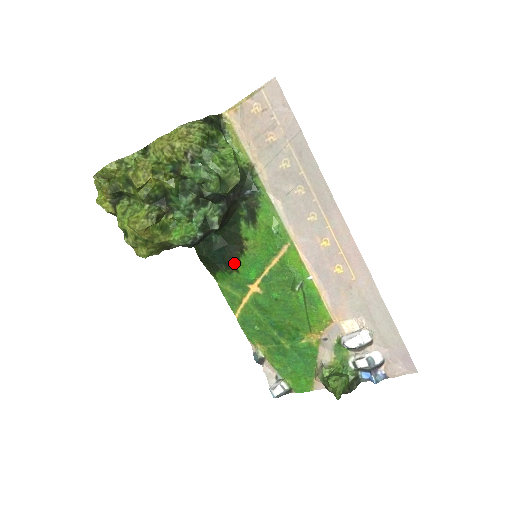
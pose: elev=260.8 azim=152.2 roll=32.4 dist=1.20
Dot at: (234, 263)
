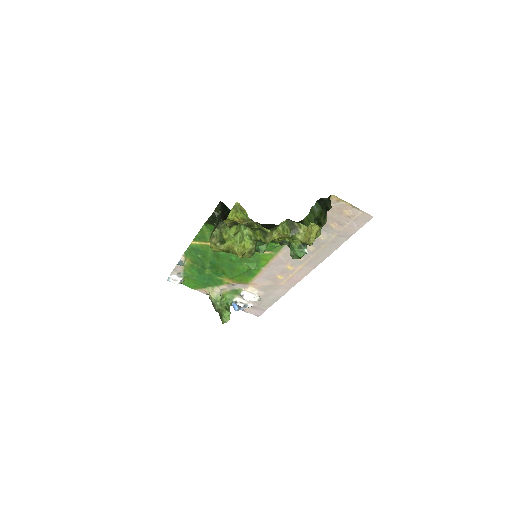
Dot at: occluded
